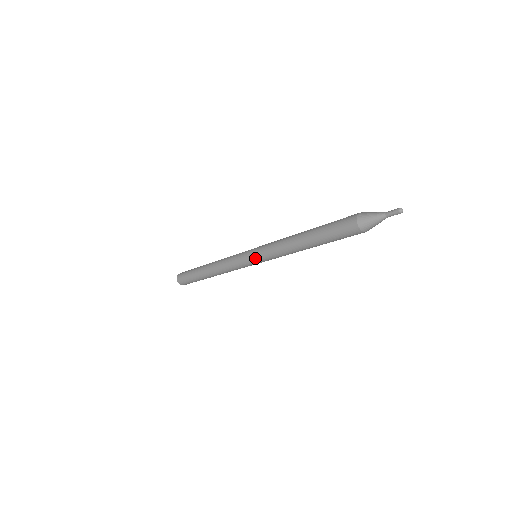
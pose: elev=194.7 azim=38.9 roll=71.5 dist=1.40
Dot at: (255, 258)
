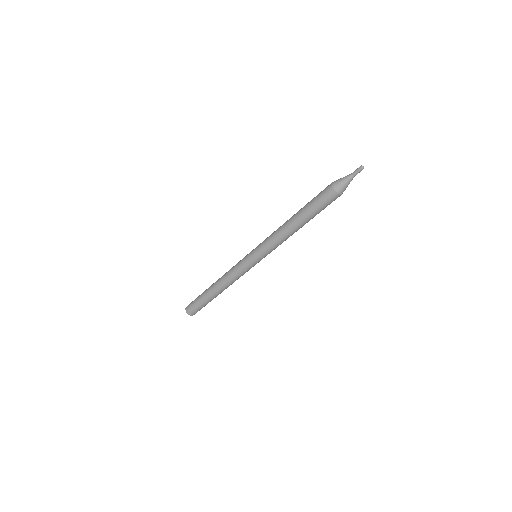
Dot at: (254, 249)
